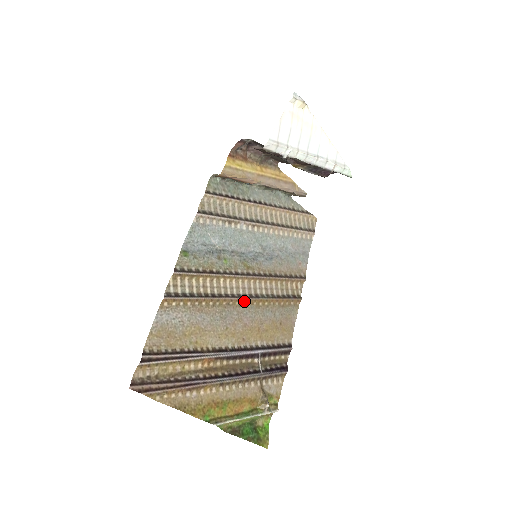
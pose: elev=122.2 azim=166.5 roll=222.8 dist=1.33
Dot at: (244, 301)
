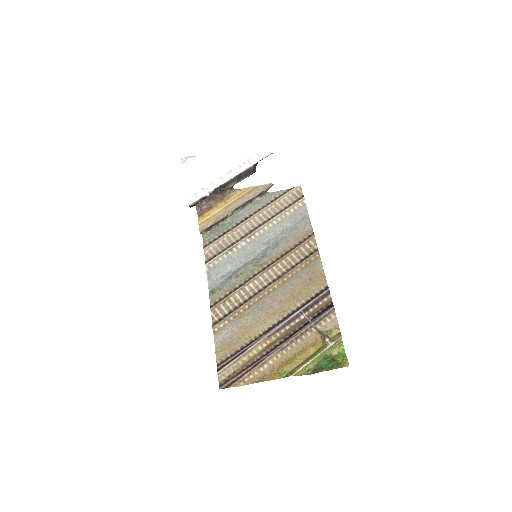
Dot at: (270, 288)
